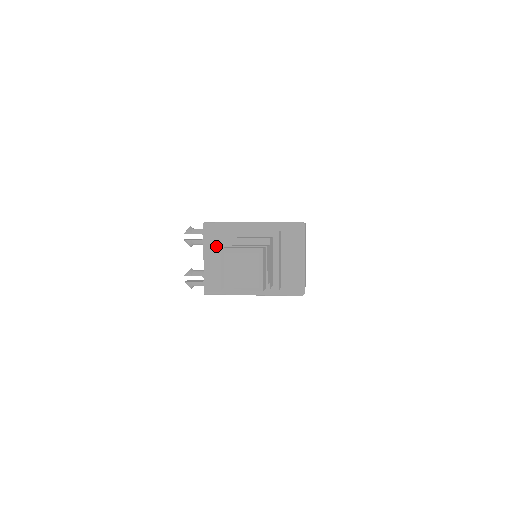
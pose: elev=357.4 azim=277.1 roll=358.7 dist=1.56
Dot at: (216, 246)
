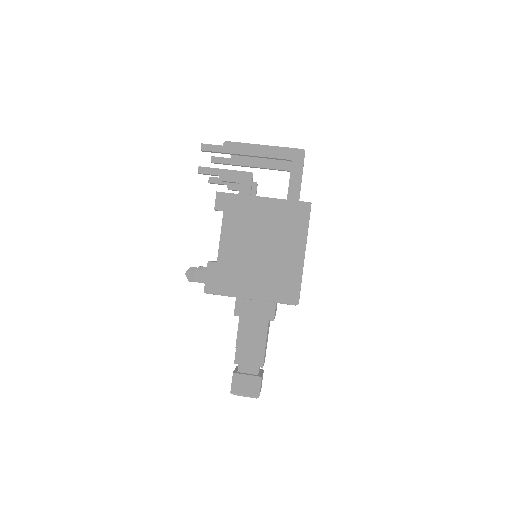
Dot at: occluded
